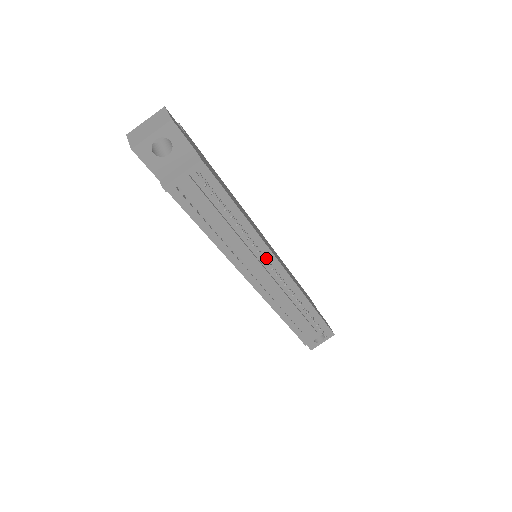
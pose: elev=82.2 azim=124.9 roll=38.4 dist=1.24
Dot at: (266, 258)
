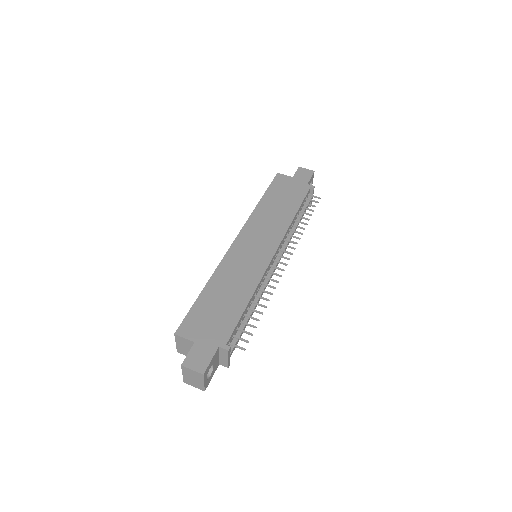
Dot at: occluded
